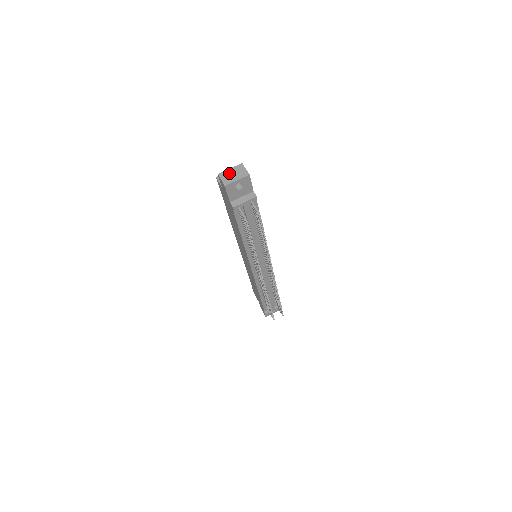
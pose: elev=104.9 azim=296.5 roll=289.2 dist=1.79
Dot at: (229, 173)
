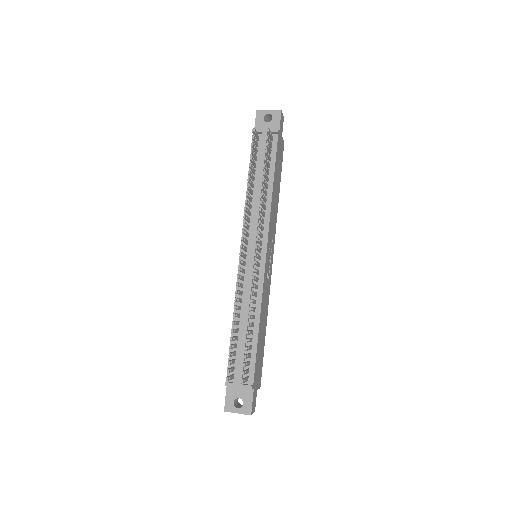
Dot at: occluded
